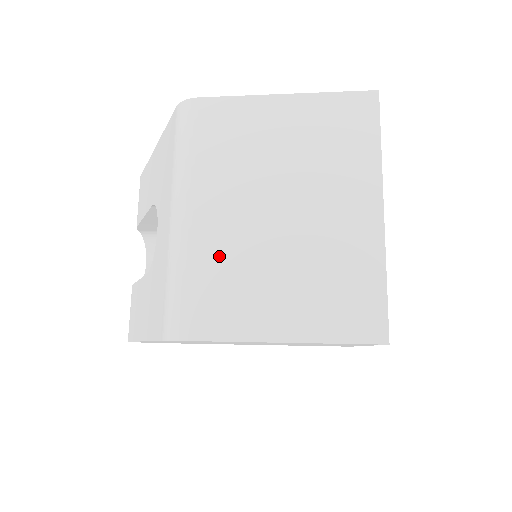
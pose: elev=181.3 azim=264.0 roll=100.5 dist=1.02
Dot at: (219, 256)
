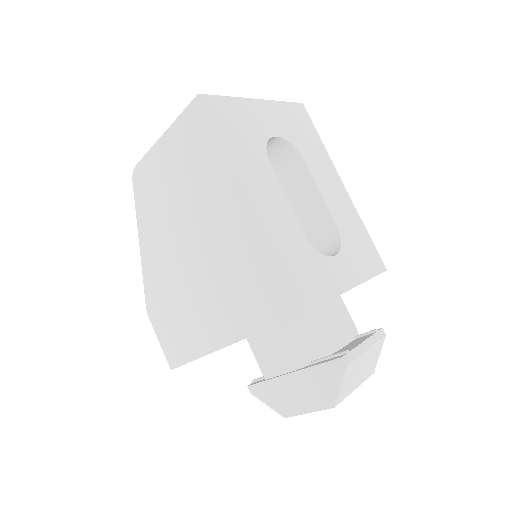
Dot at: occluded
